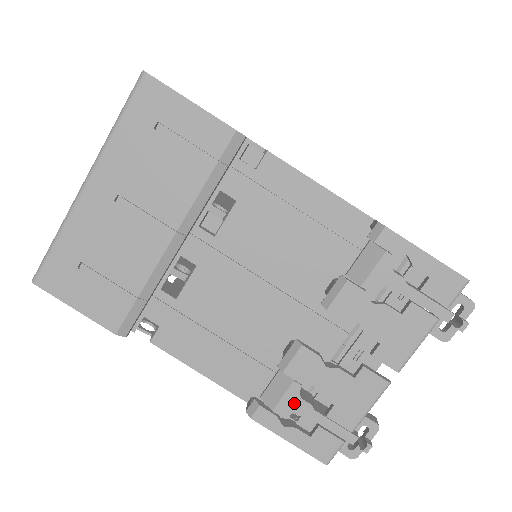
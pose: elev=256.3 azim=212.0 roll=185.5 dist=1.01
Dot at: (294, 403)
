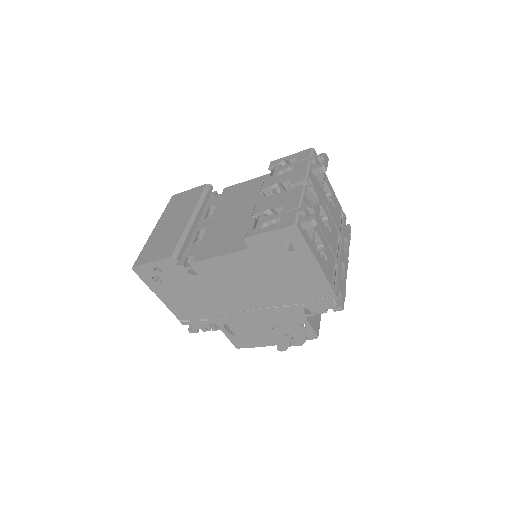
Dot at: (264, 220)
